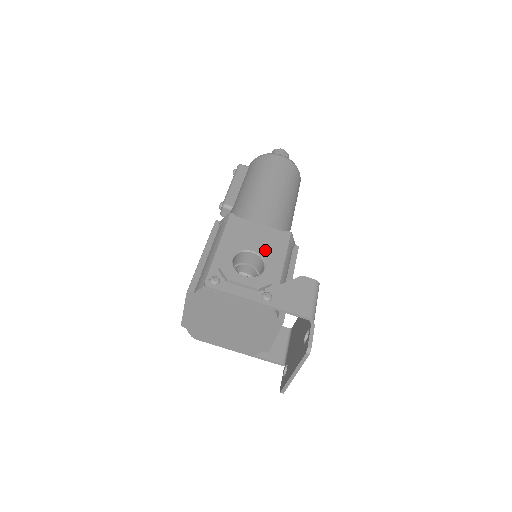
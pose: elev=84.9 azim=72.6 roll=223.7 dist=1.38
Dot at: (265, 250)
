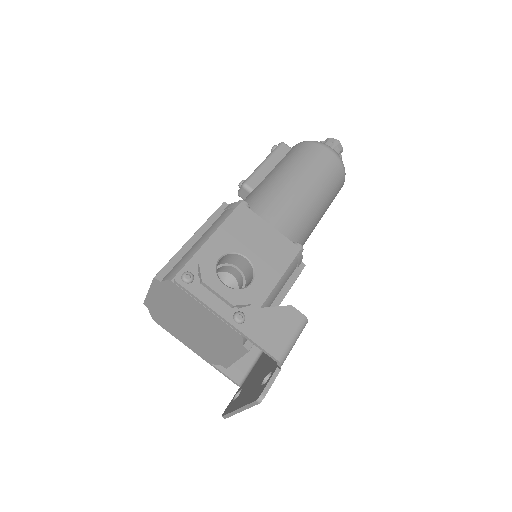
Dot at: (261, 260)
